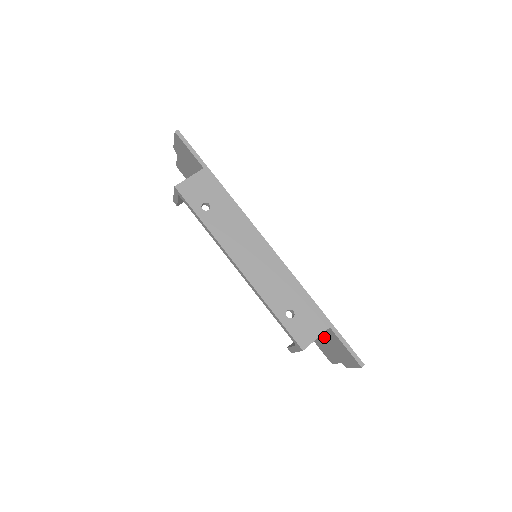
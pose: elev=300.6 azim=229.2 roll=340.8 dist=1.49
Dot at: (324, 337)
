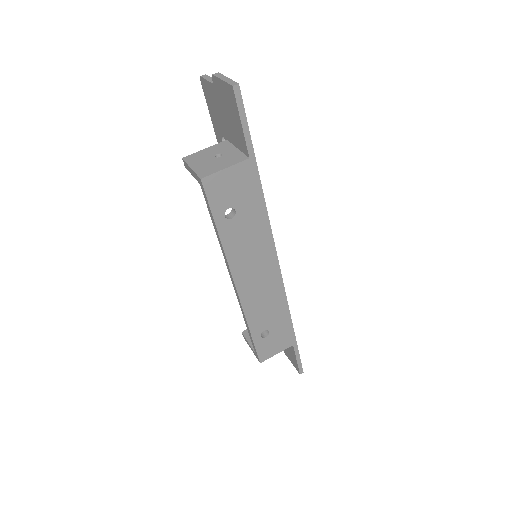
Dot at: occluded
